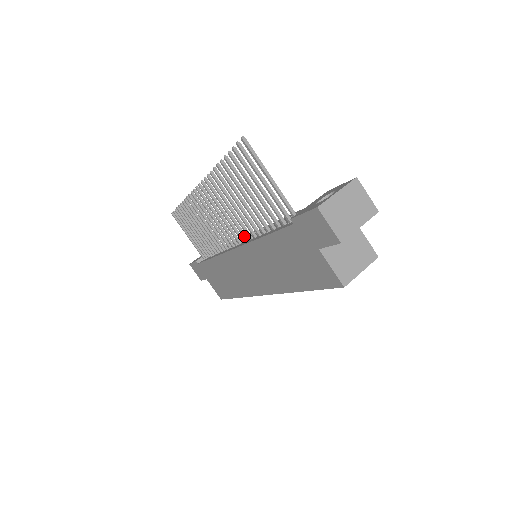
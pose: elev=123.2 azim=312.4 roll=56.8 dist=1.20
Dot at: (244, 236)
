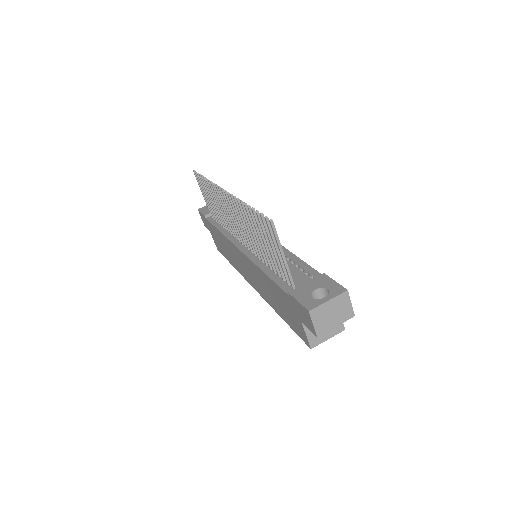
Dot at: (250, 248)
